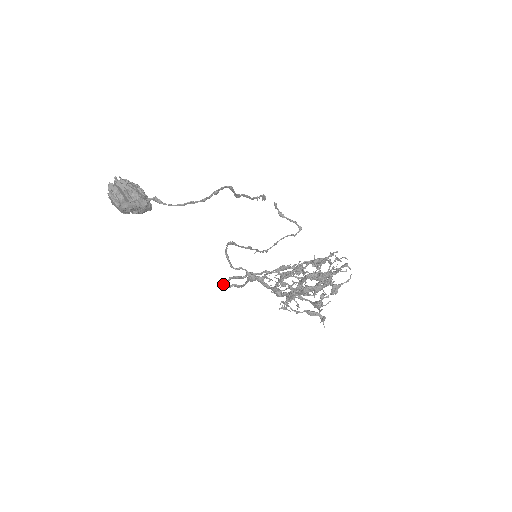
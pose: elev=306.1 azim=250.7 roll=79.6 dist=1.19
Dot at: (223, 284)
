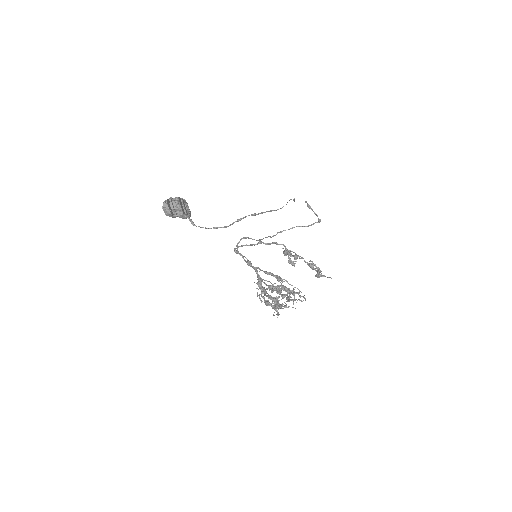
Dot at: (235, 250)
